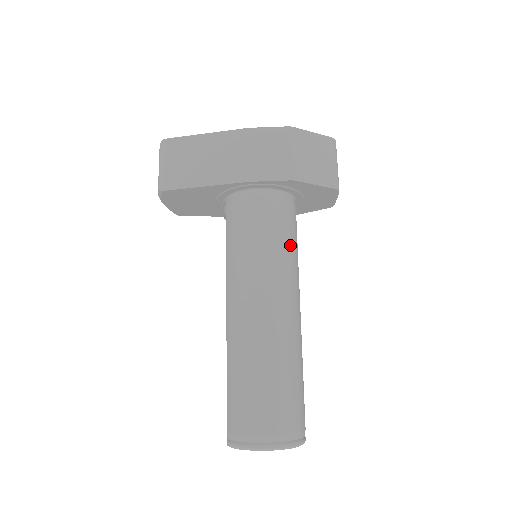
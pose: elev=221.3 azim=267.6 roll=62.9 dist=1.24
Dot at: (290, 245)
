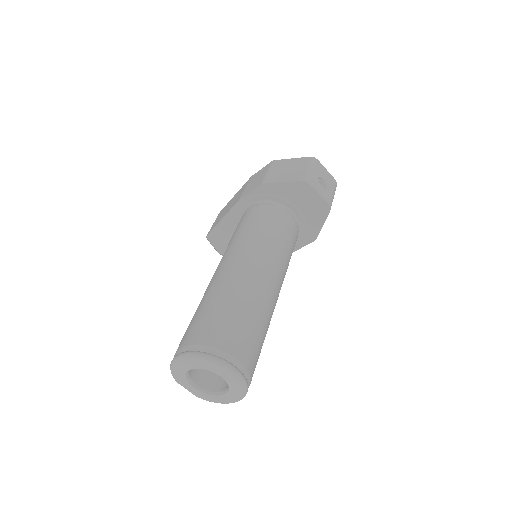
Dot at: (263, 229)
